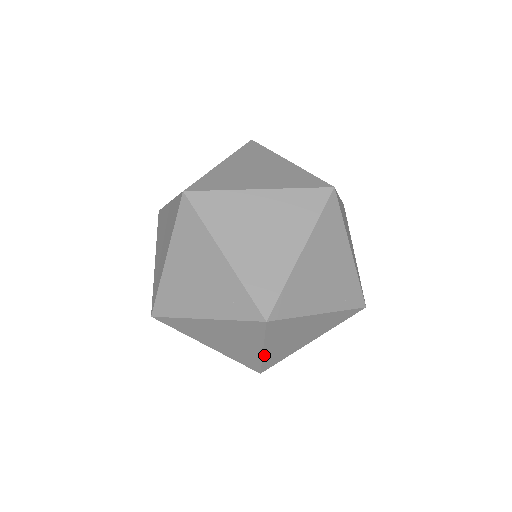
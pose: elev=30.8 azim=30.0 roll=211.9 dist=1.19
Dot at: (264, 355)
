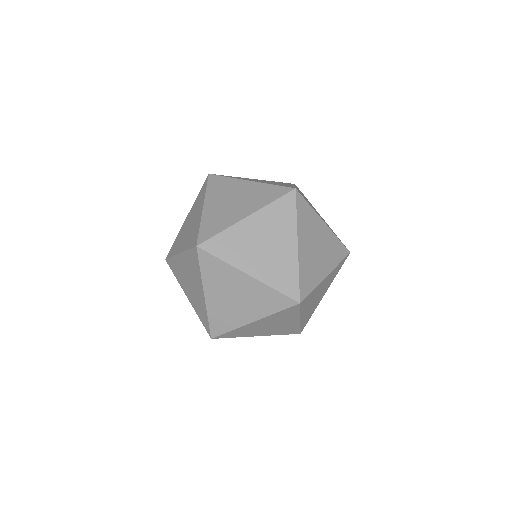
Dot at: occluded
